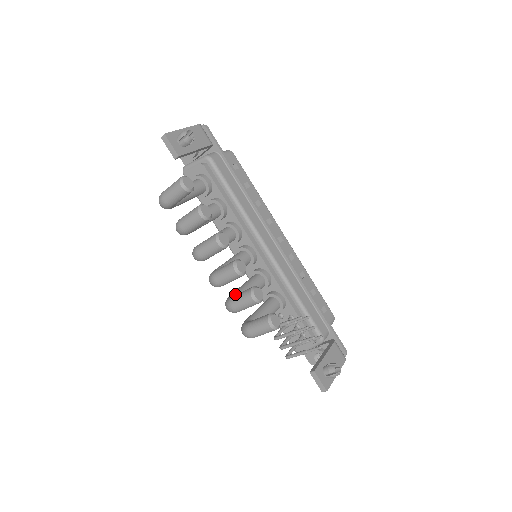
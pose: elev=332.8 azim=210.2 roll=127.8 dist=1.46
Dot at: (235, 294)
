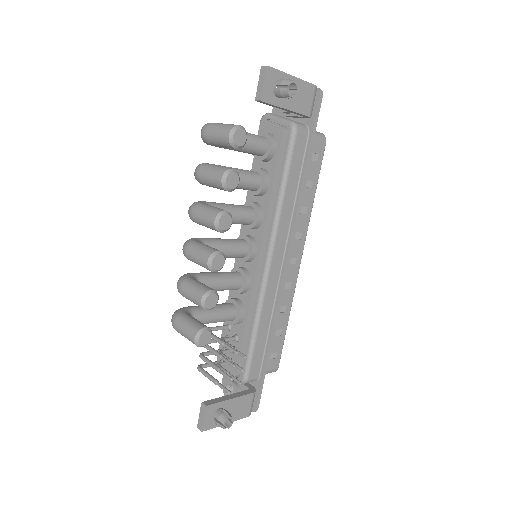
Dot at: (198, 276)
